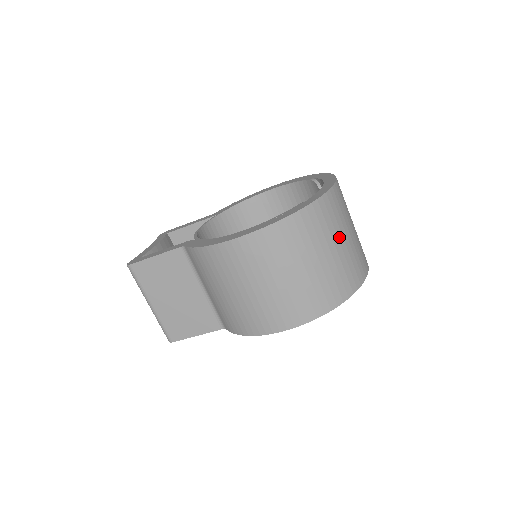
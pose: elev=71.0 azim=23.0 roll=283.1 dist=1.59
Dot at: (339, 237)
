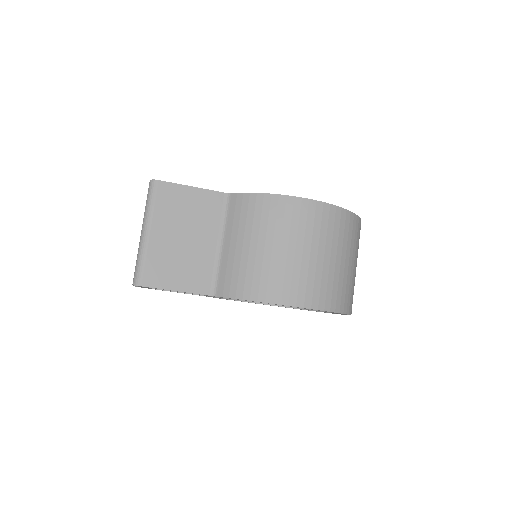
Dot at: occluded
